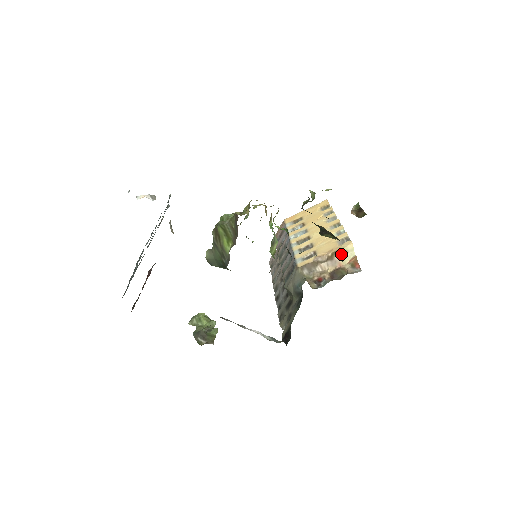
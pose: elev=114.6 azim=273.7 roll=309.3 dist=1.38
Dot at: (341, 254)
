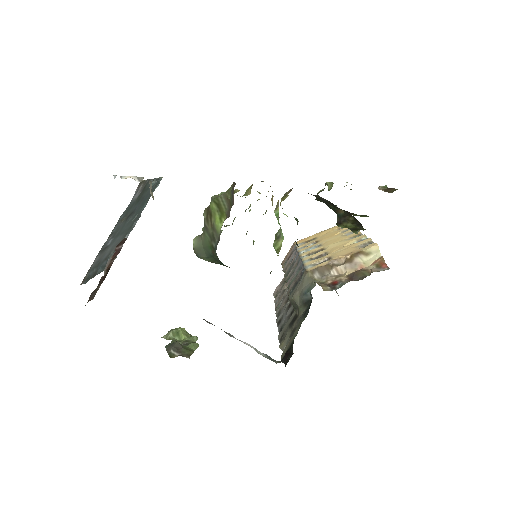
Dot at: (363, 256)
